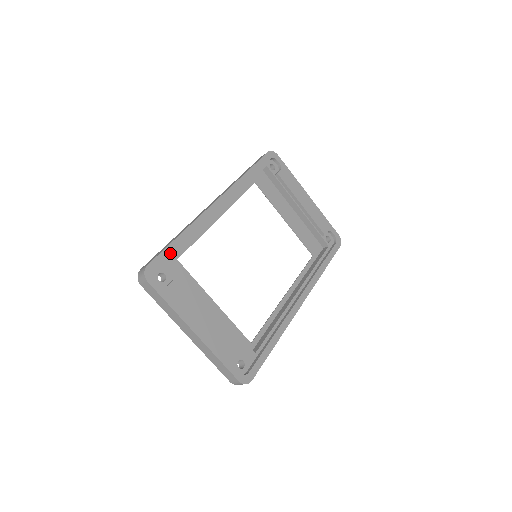
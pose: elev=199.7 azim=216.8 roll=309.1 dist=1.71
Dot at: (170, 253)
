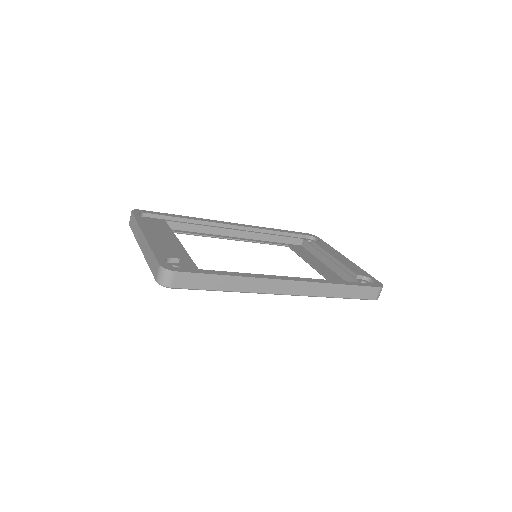
Dot at: (165, 215)
